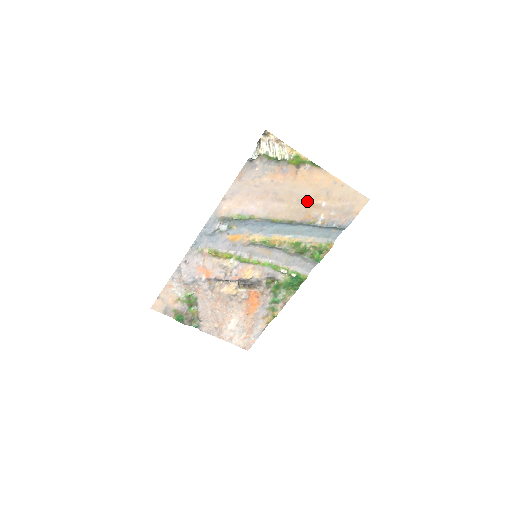
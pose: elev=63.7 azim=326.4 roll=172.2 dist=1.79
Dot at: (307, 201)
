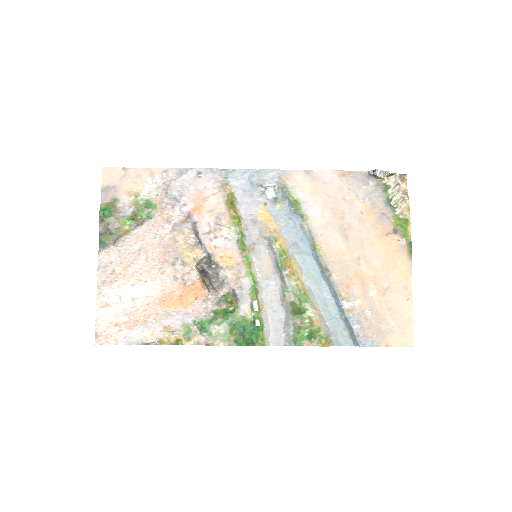
Dot at: (364, 270)
